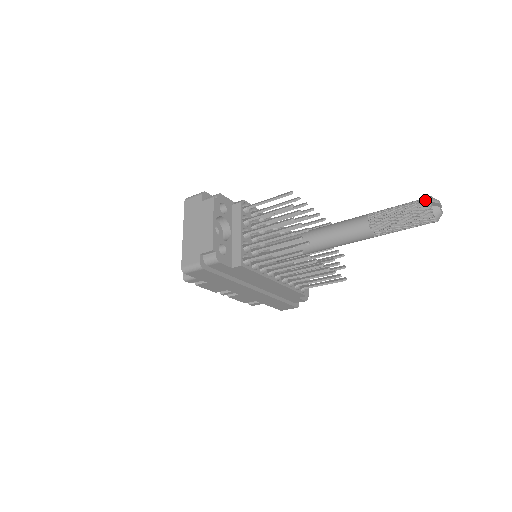
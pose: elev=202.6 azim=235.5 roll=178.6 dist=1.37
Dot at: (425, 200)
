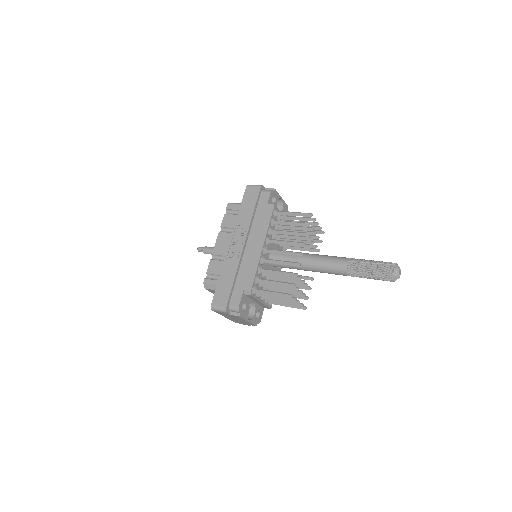
Dot at: (389, 279)
